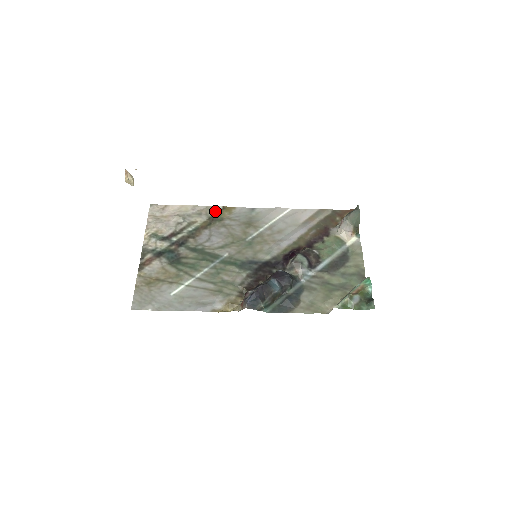
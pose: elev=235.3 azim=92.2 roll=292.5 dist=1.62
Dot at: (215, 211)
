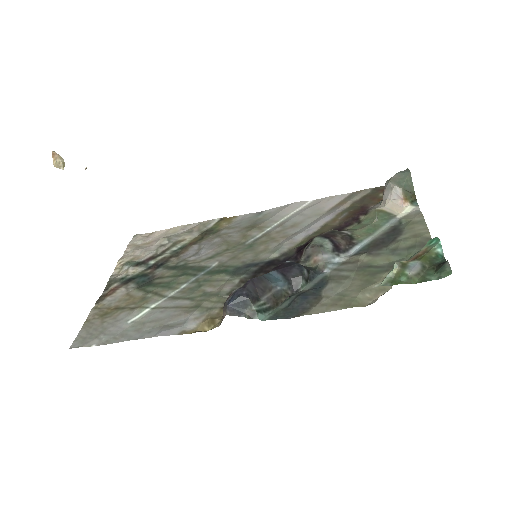
Dot at: (210, 225)
